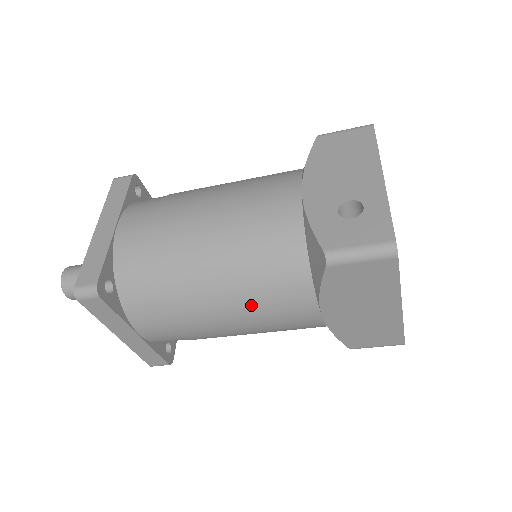
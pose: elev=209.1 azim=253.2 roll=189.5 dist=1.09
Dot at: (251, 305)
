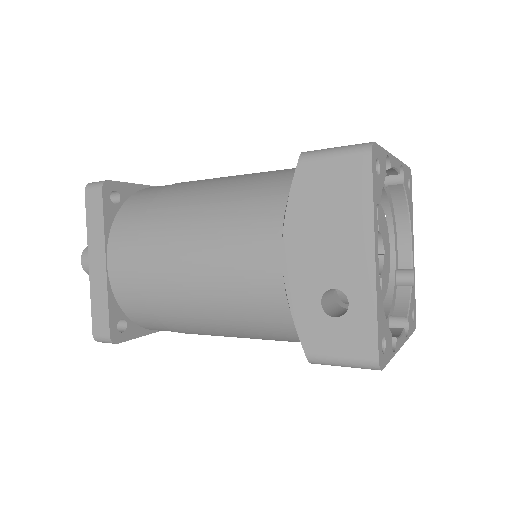
Dot at: (253, 338)
